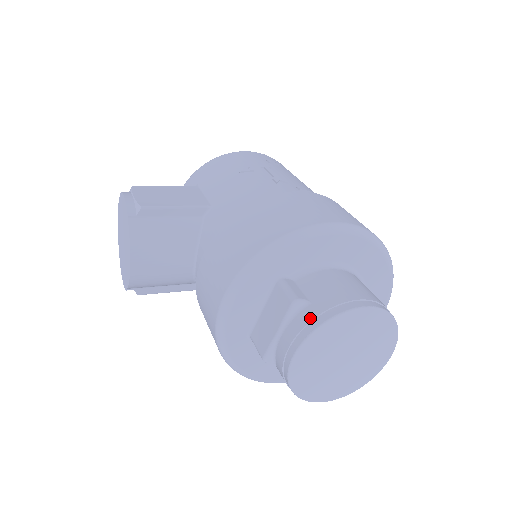
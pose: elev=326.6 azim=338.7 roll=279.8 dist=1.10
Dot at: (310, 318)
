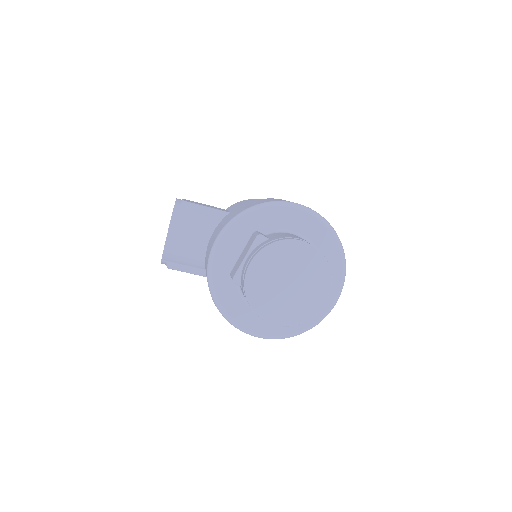
Dot at: (265, 243)
